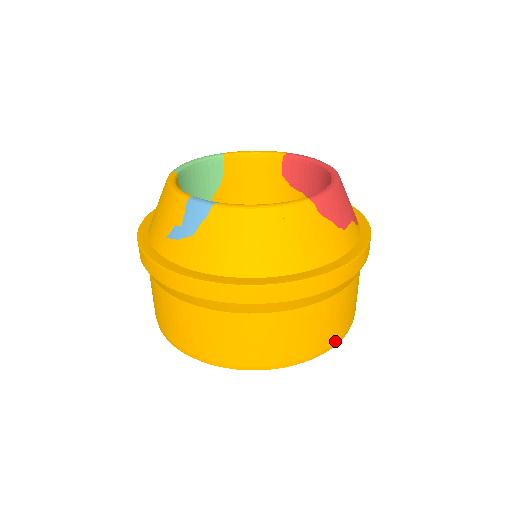
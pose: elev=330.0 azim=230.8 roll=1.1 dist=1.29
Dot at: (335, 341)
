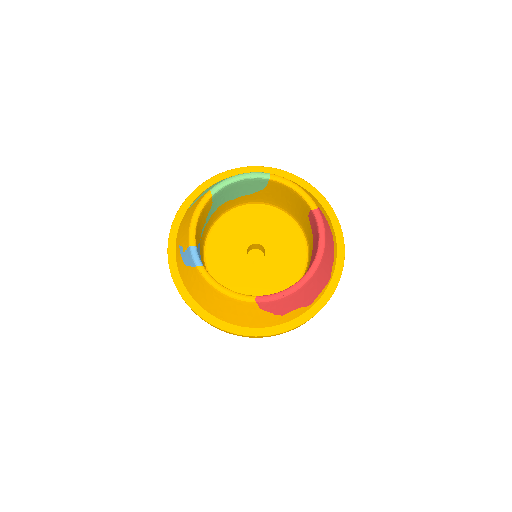
Dot at: occluded
